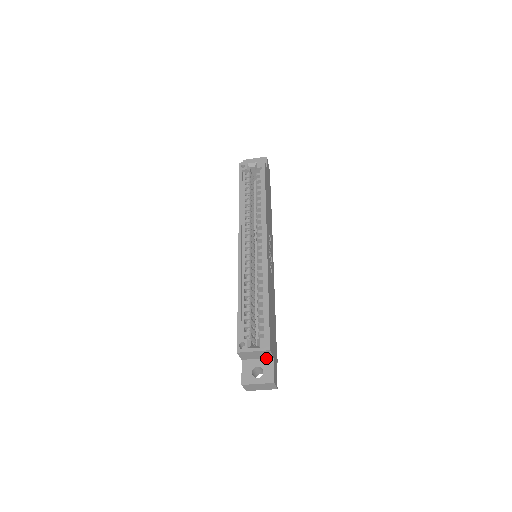
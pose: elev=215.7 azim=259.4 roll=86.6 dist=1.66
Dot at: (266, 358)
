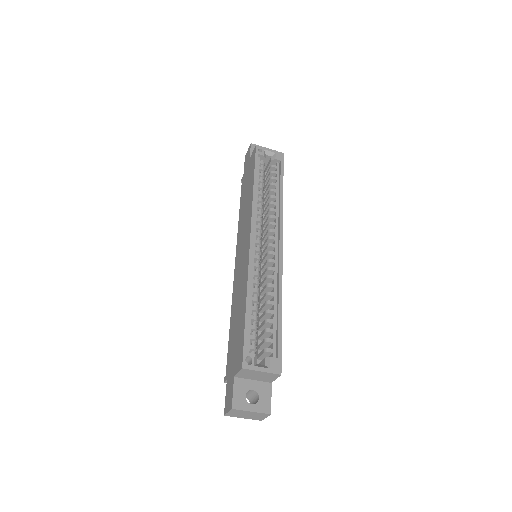
Dot at: (263, 381)
